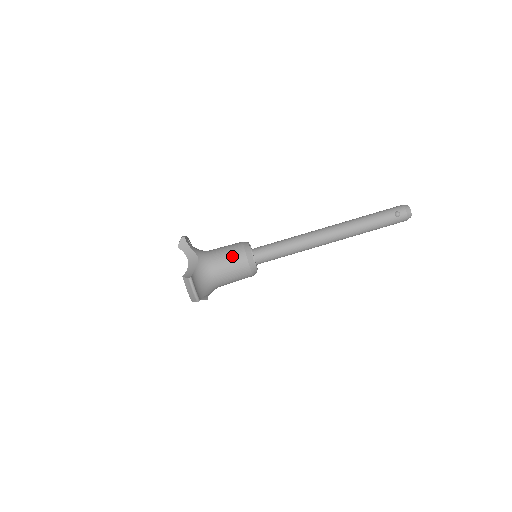
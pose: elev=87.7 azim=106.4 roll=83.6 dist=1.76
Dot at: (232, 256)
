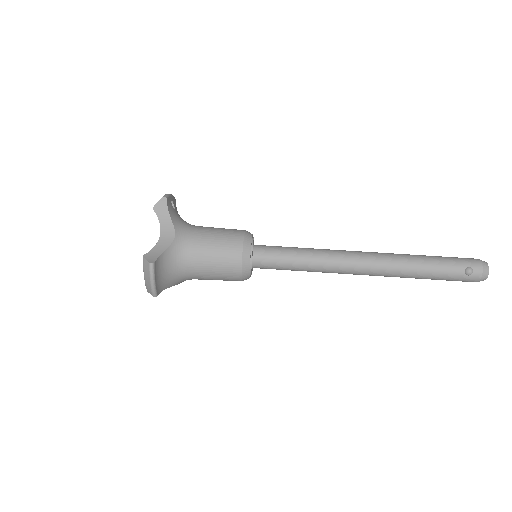
Dot at: (222, 249)
